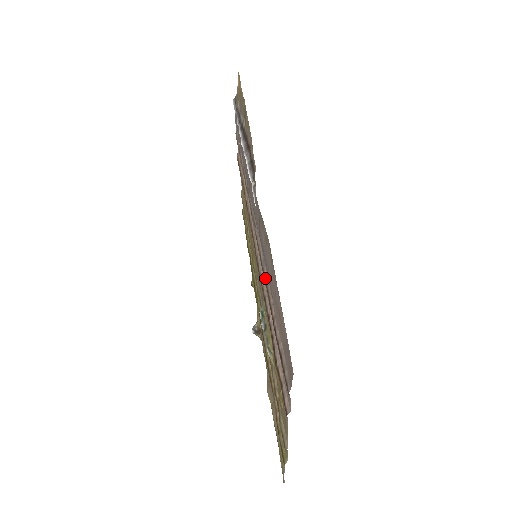
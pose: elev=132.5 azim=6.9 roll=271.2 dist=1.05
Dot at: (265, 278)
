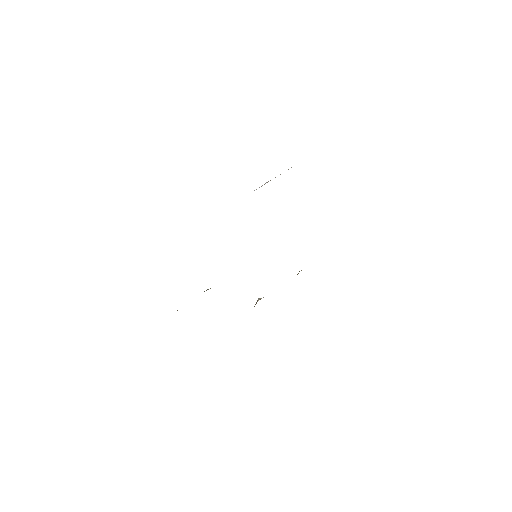
Dot at: occluded
